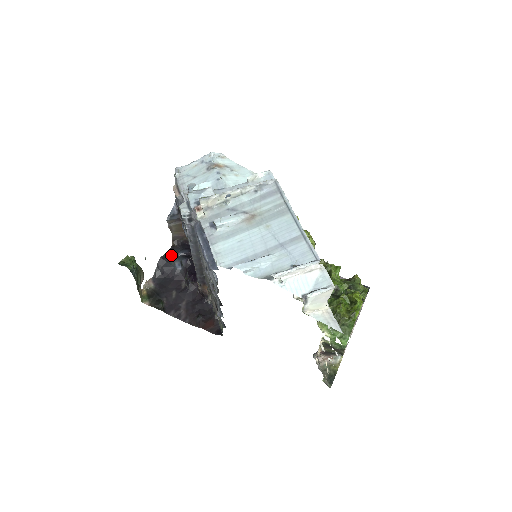
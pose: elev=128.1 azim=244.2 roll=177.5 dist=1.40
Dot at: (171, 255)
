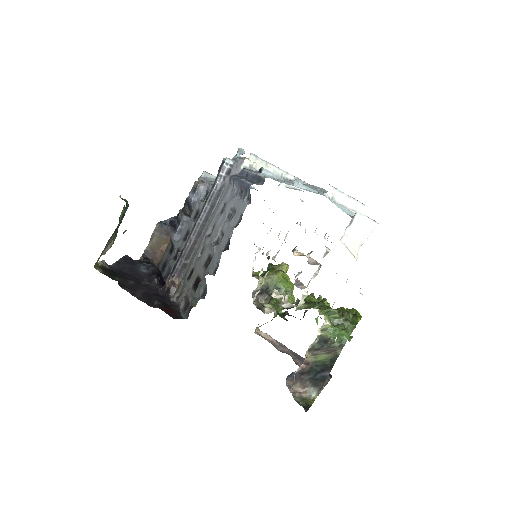
Dot at: occluded
